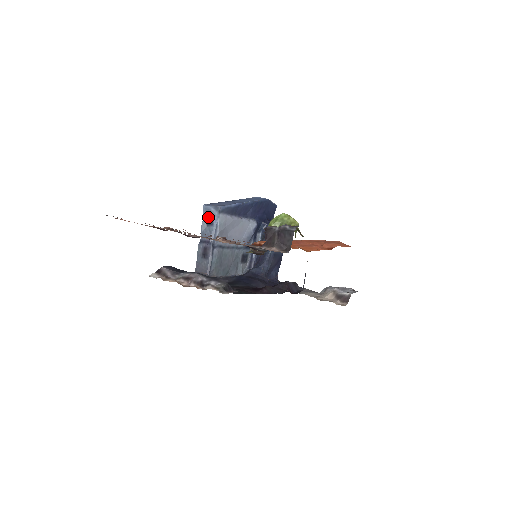
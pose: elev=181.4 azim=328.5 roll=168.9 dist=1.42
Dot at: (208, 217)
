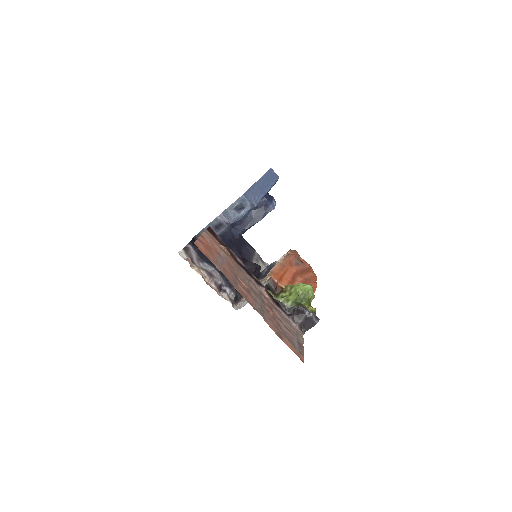
Dot at: (240, 204)
